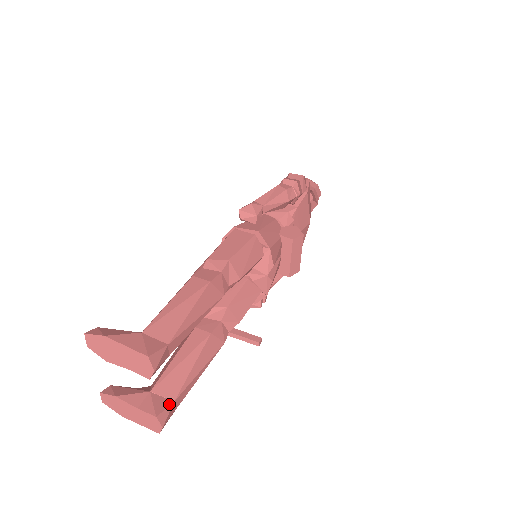
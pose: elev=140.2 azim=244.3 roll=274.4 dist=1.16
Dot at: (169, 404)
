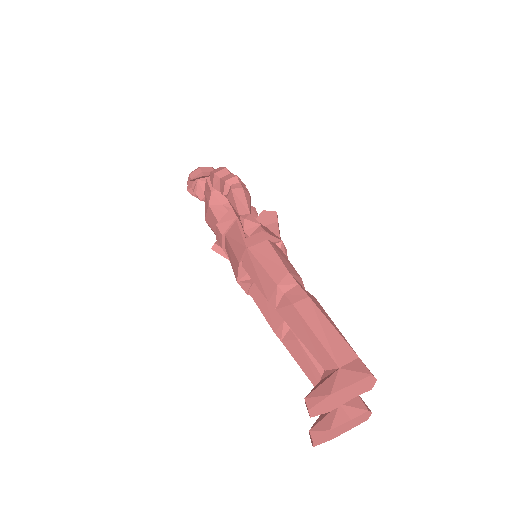
Dot at: (358, 397)
